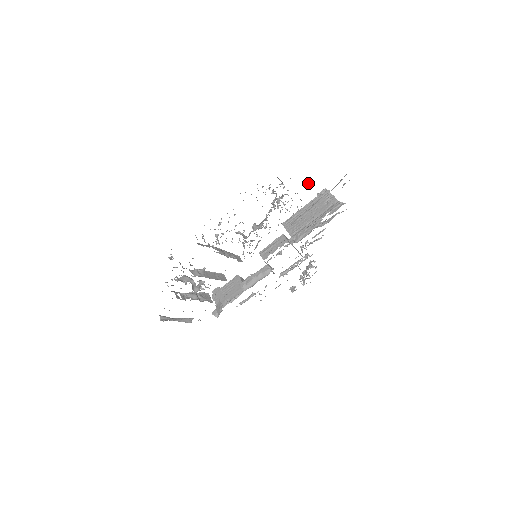
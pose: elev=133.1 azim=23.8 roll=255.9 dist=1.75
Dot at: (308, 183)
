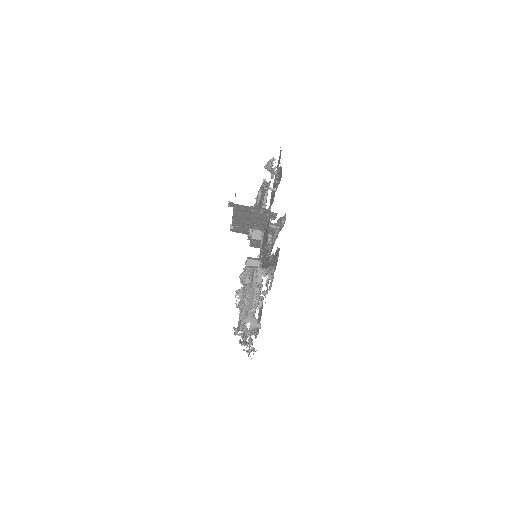
Dot at: (263, 293)
